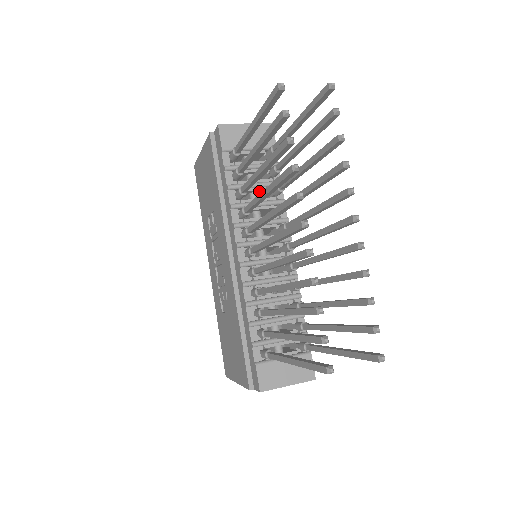
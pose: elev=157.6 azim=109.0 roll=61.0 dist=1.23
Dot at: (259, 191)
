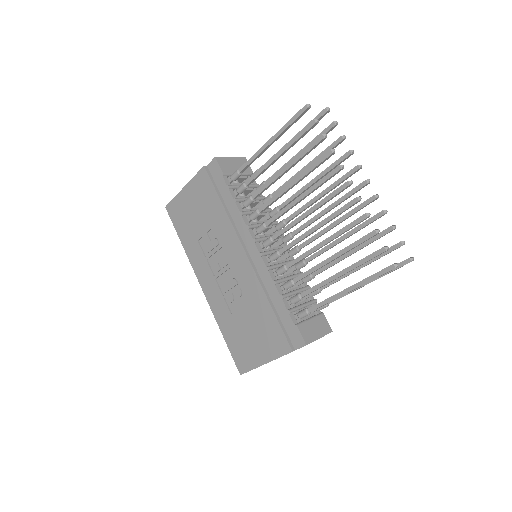
Dot at: (252, 204)
